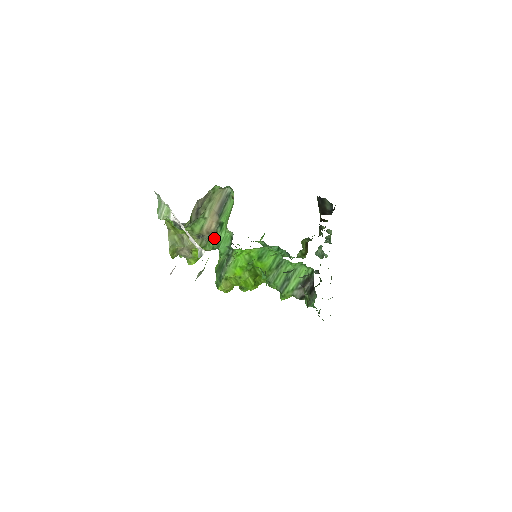
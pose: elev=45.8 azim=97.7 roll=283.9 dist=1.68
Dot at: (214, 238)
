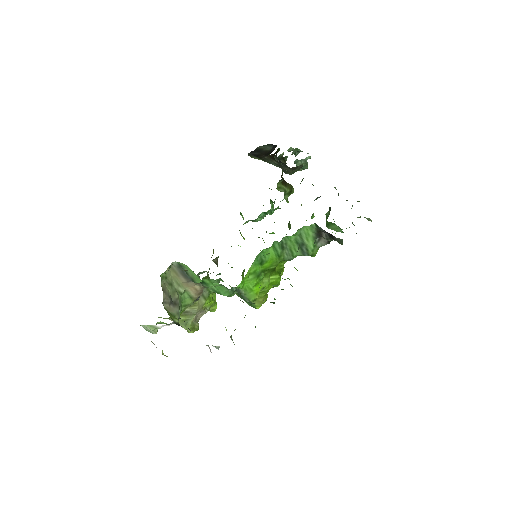
Dot at: occluded
